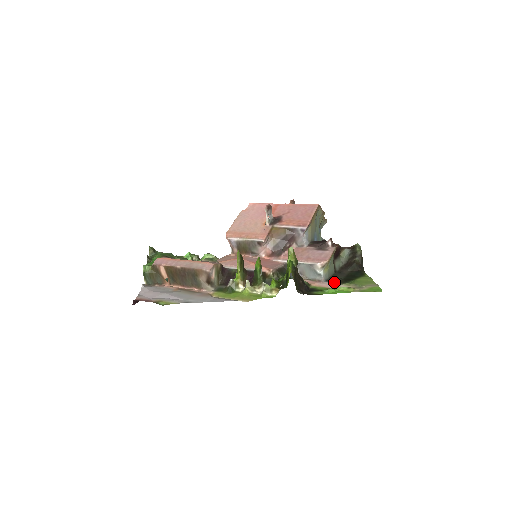
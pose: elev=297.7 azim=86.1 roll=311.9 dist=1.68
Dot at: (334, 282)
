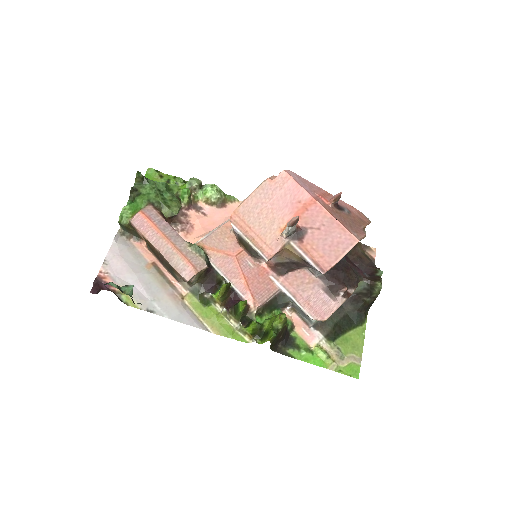
Dot at: (321, 332)
